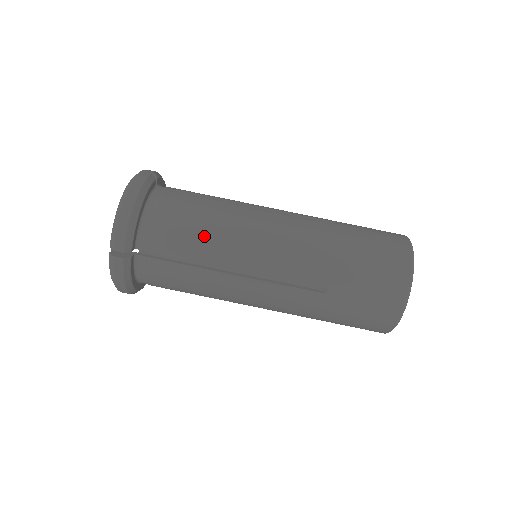
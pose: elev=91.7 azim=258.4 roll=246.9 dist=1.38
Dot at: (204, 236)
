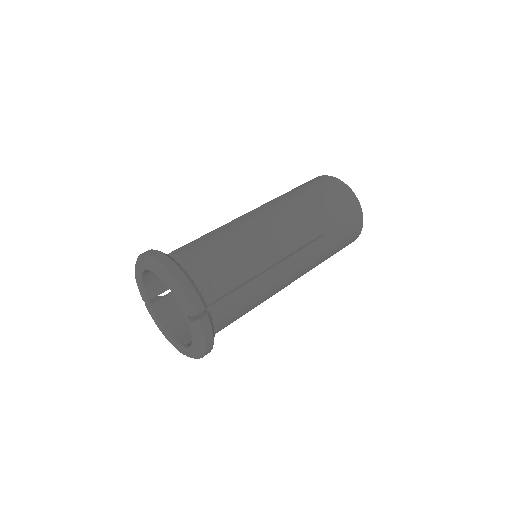
Dot at: occluded
